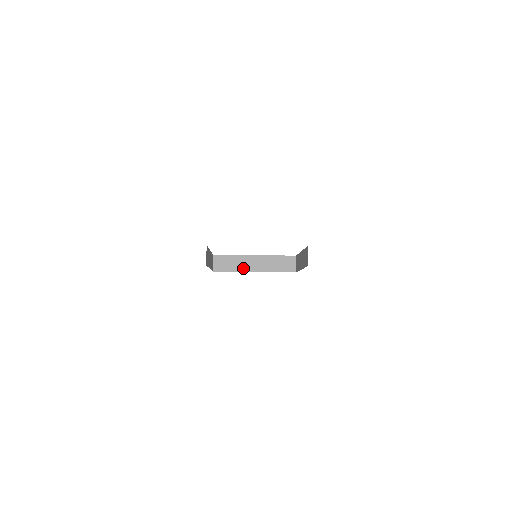
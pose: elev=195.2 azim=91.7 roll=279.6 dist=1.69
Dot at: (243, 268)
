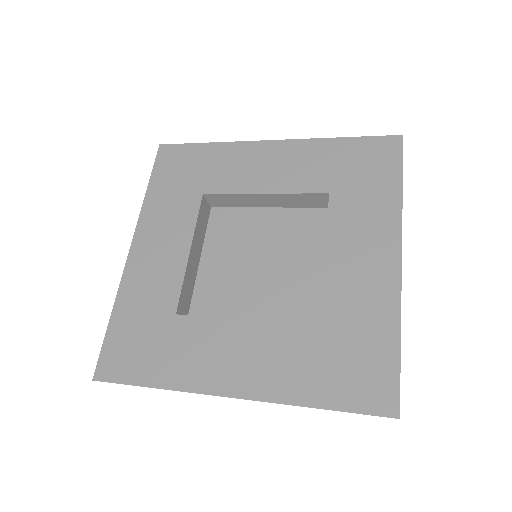
Dot at: (251, 204)
